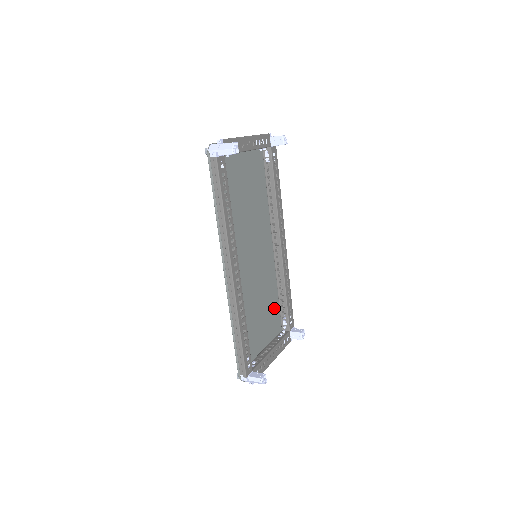
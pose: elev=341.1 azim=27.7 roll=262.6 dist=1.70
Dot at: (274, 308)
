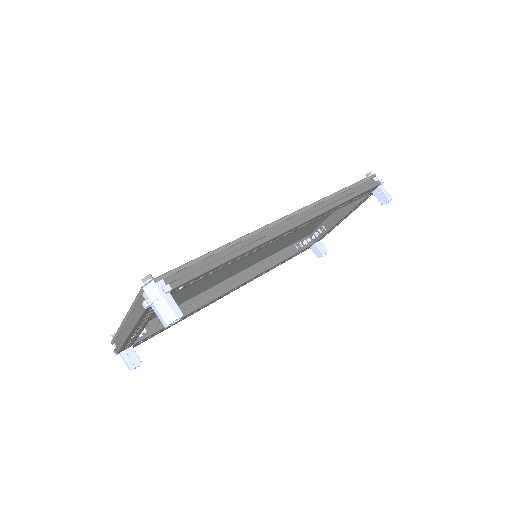
Dot at: occluded
